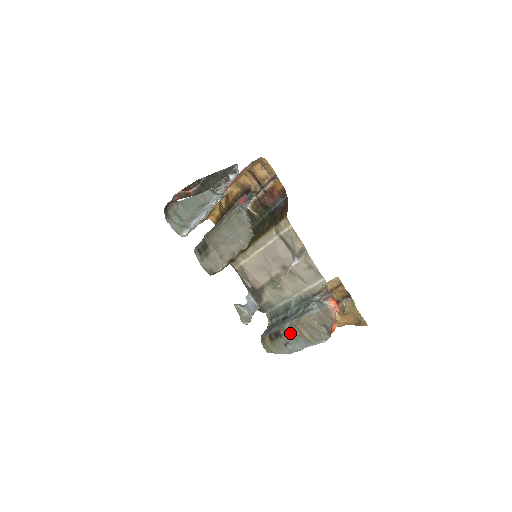
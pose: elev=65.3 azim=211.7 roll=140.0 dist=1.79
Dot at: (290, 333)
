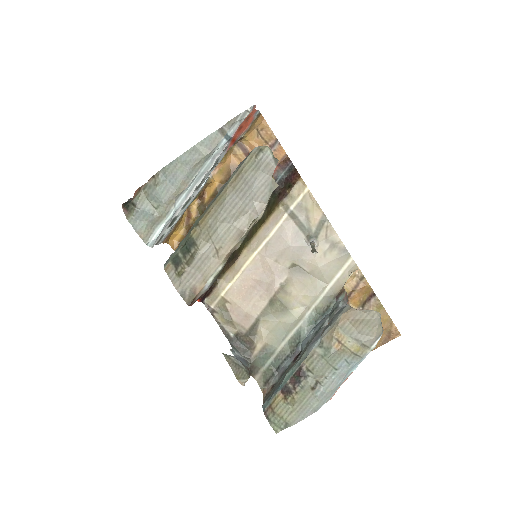
Dot at: (322, 357)
